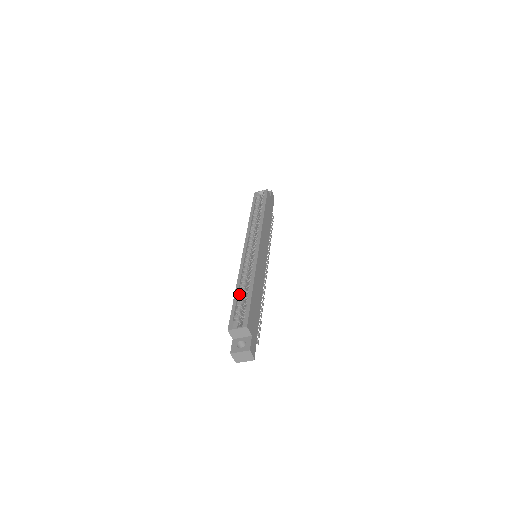
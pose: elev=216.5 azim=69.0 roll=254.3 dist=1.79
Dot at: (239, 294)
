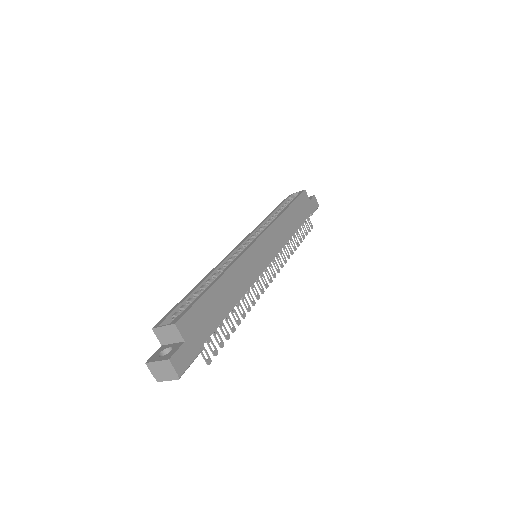
Dot at: (200, 290)
